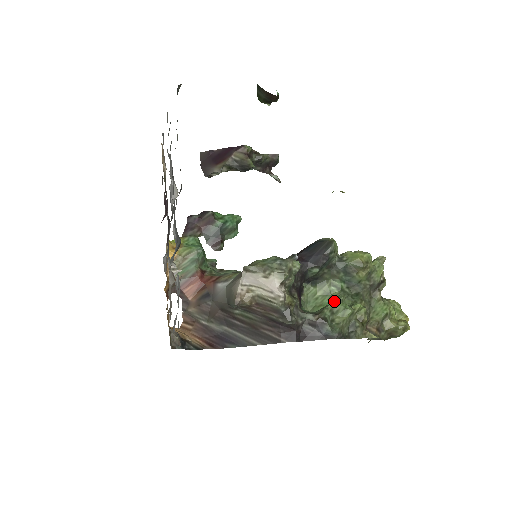
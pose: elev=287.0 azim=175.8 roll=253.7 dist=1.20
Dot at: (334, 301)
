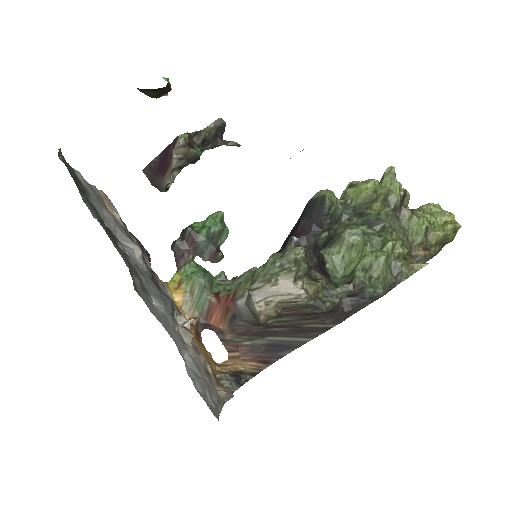
Dot at: (362, 252)
